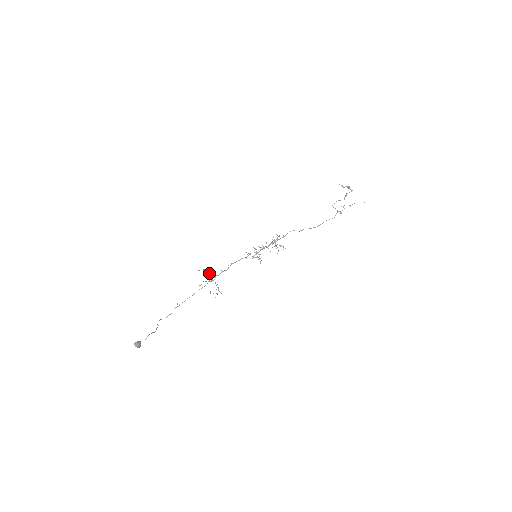
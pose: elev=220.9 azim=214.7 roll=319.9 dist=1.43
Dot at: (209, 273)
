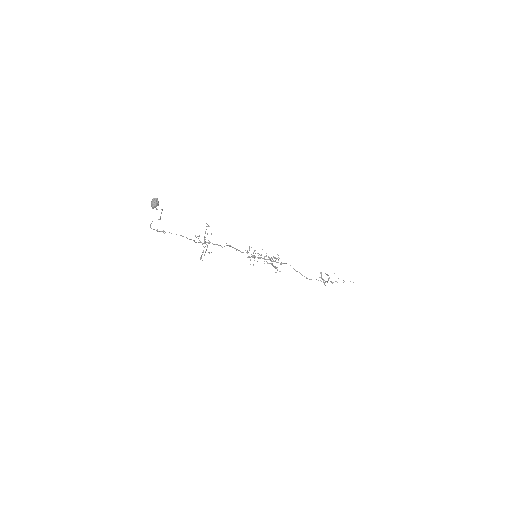
Dot at: occluded
